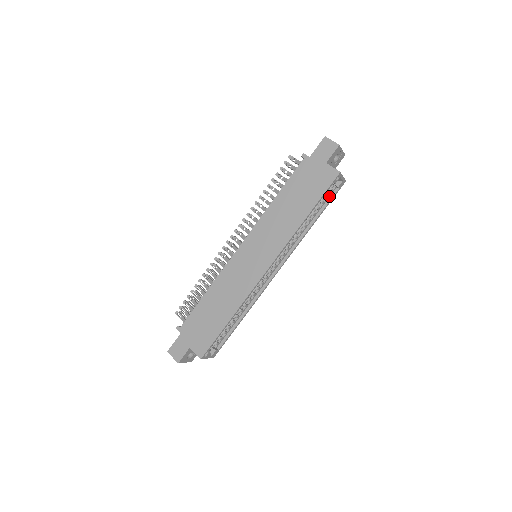
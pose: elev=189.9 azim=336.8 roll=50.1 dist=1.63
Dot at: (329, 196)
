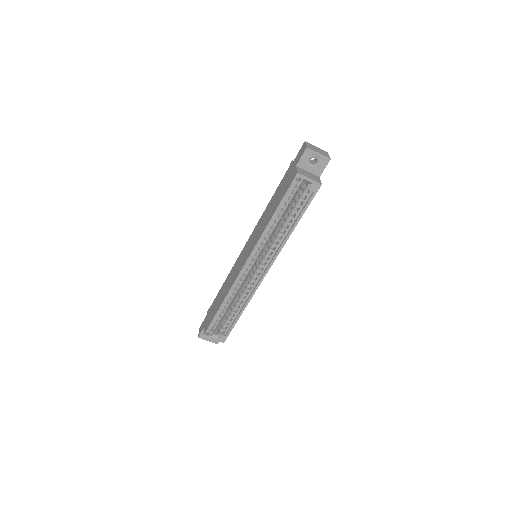
Dot at: (307, 200)
